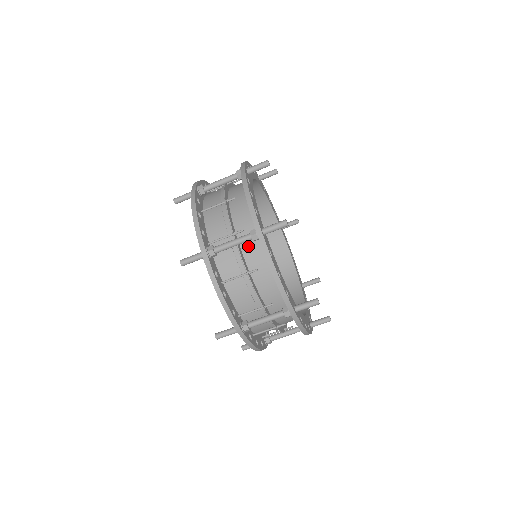
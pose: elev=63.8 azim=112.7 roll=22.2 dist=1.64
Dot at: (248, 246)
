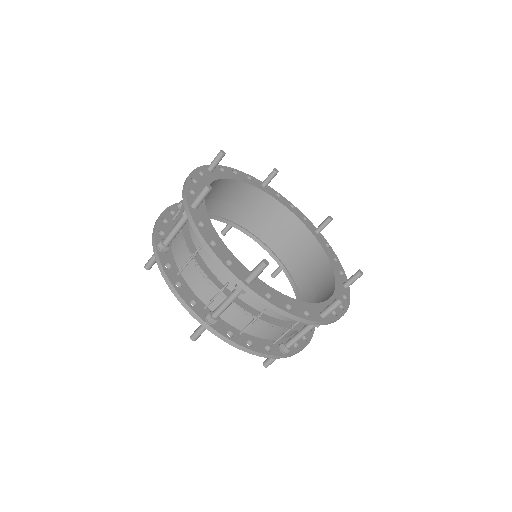
Dot at: occluded
